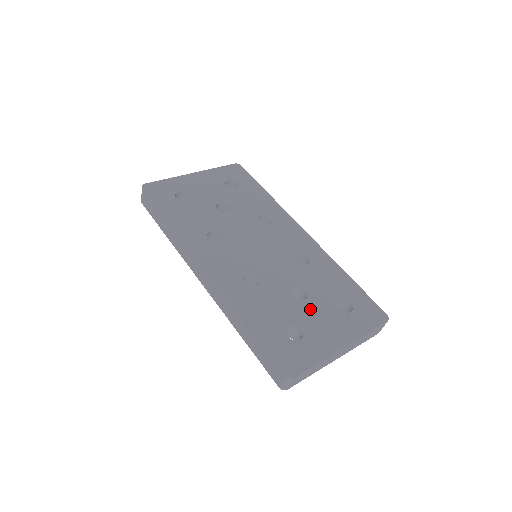
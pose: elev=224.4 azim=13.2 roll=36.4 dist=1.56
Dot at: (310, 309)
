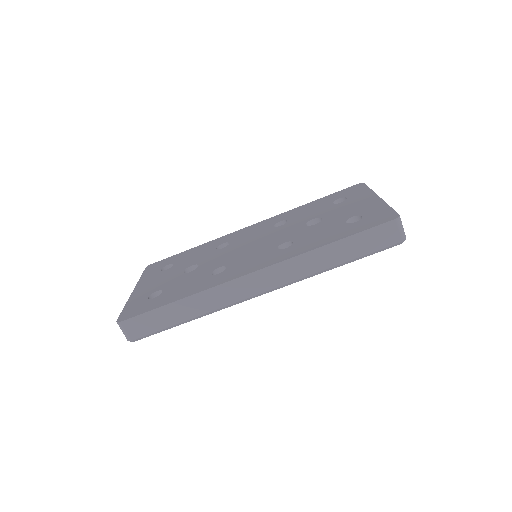
Dot at: (333, 215)
